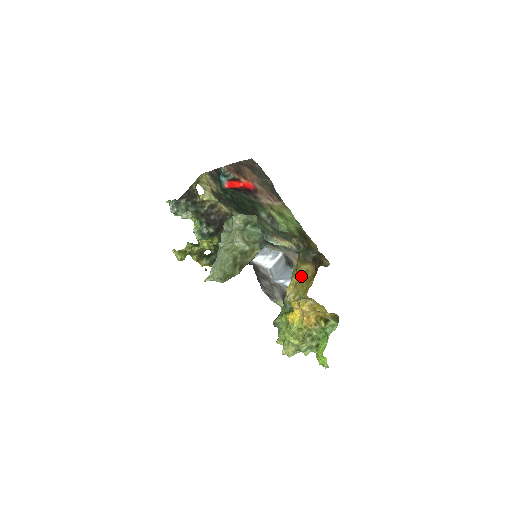
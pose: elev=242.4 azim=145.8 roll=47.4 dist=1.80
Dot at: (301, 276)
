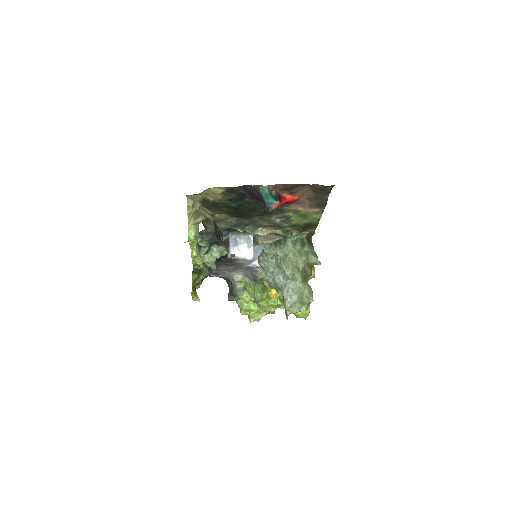
Dot at: occluded
